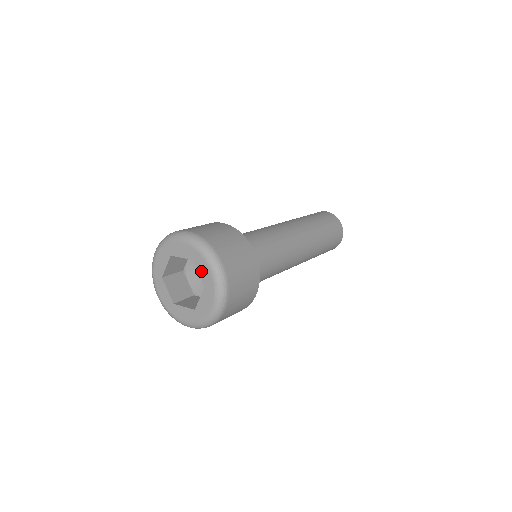
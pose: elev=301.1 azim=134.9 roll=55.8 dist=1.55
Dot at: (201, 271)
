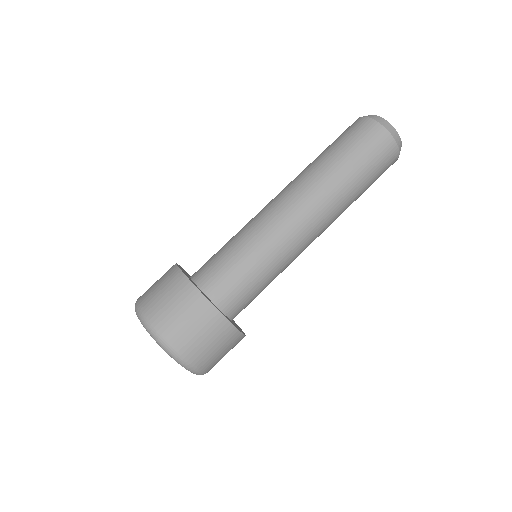
Dot at: occluded
